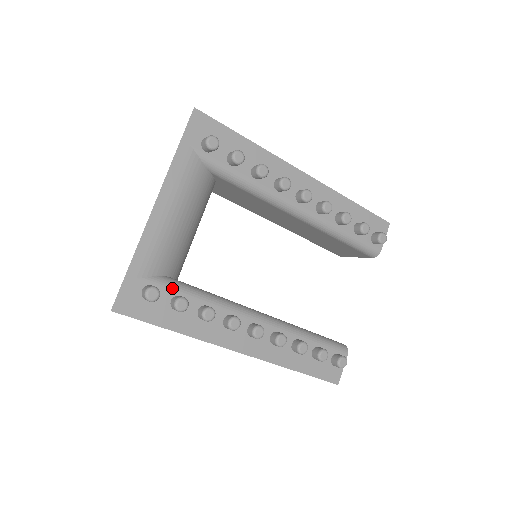
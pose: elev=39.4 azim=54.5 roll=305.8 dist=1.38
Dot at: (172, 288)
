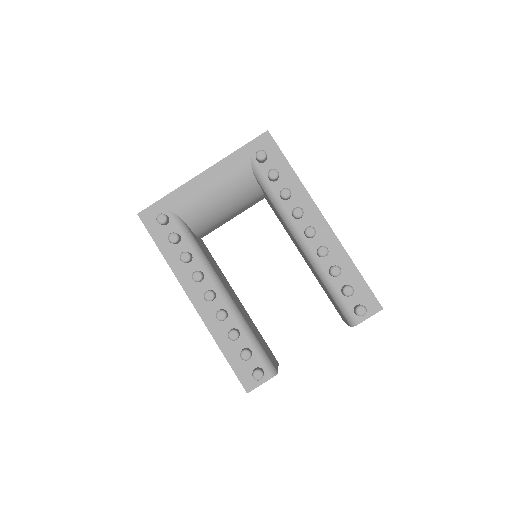
Dot at: (179, 227)
